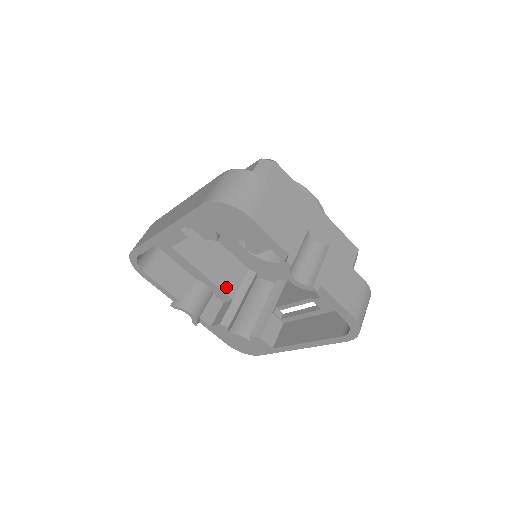
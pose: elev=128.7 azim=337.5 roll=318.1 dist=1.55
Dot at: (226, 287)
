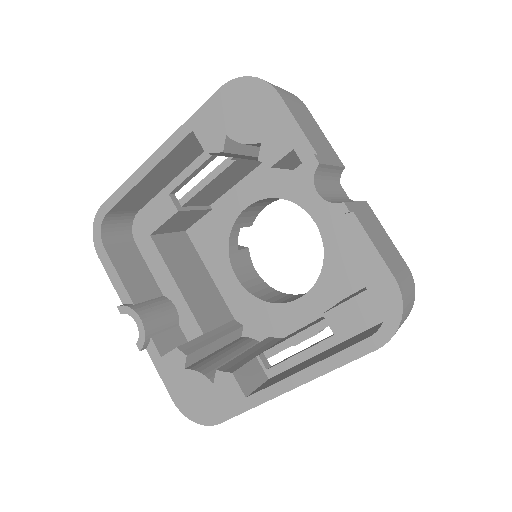
Dot at: (200, 316)
